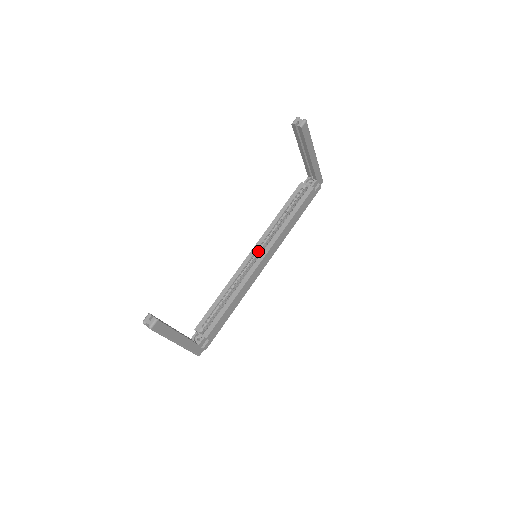
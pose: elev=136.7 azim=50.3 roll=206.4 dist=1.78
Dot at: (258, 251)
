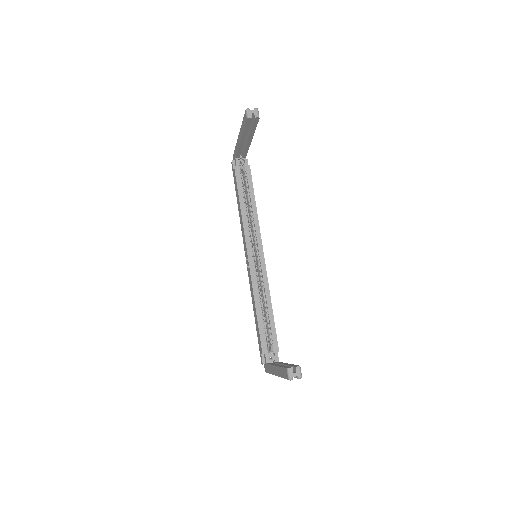
Dot at: occluded
